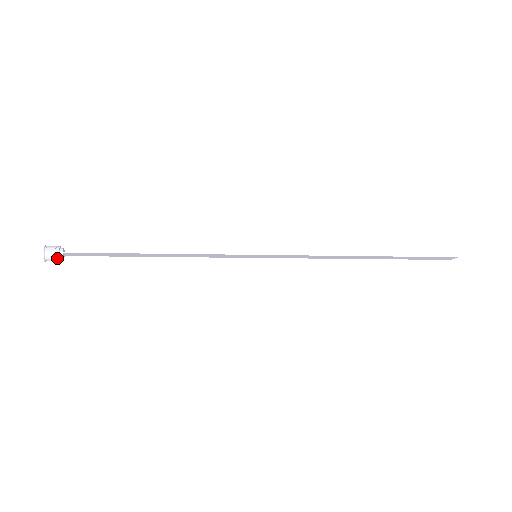
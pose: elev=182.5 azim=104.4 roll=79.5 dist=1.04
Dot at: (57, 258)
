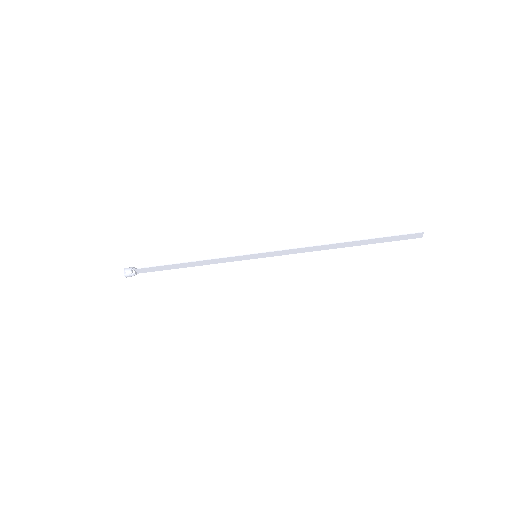
Dot at: (131, 273)
